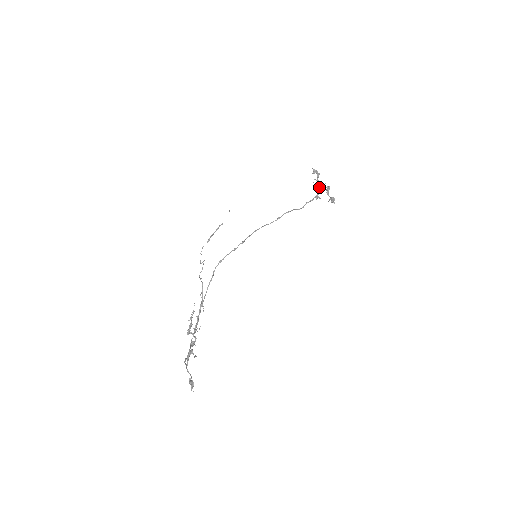
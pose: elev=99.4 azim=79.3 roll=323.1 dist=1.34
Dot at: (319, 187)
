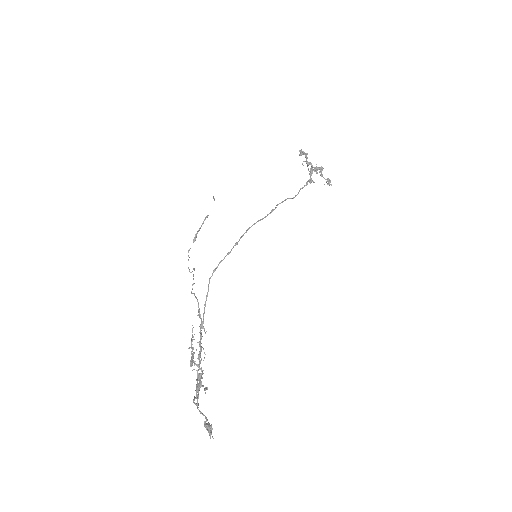
Dot at: (310, 169)
